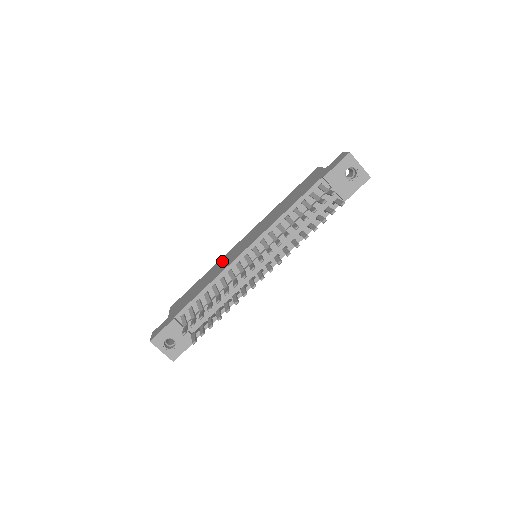
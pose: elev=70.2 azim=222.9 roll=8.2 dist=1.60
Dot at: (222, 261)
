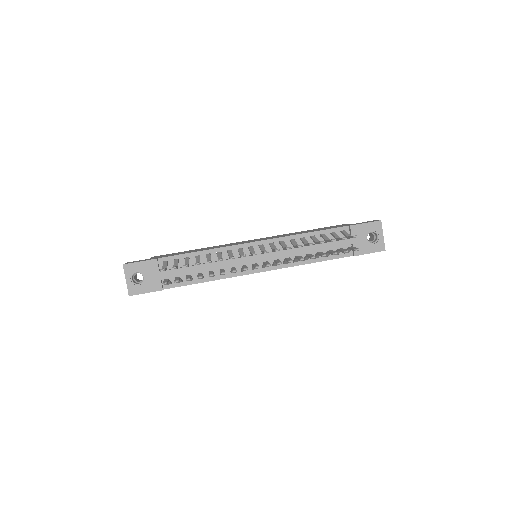
Dot at: occluded
